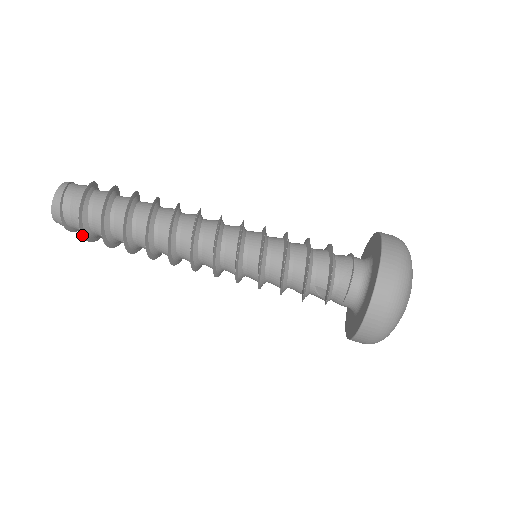
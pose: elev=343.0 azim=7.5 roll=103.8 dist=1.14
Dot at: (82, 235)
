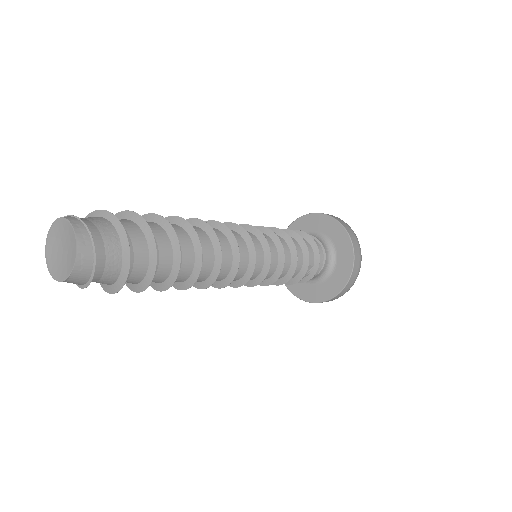
Dot at: (124, 283)
